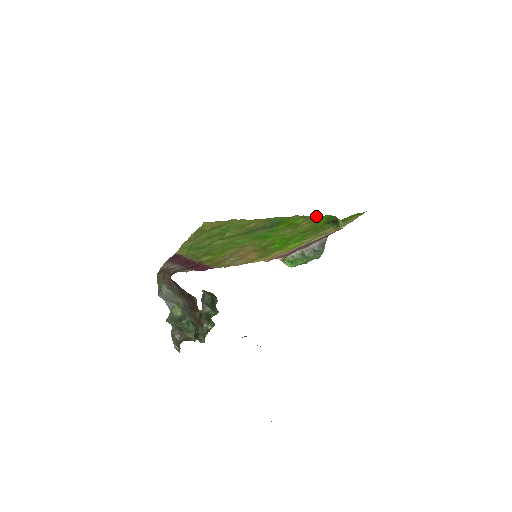
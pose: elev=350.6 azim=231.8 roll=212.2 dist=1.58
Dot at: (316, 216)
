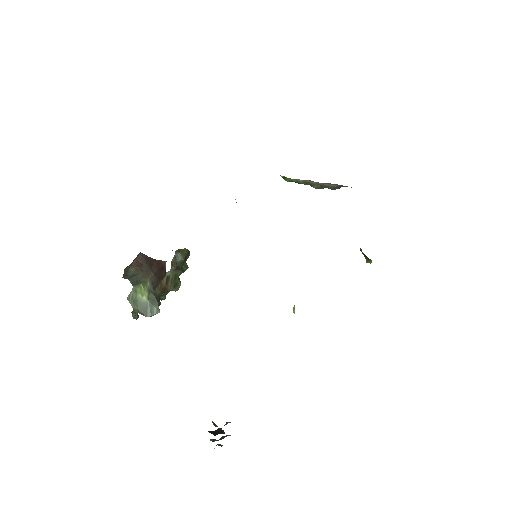
Dot at: occluded
